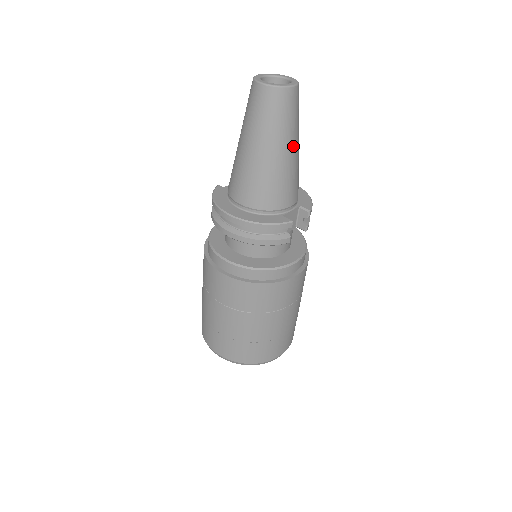
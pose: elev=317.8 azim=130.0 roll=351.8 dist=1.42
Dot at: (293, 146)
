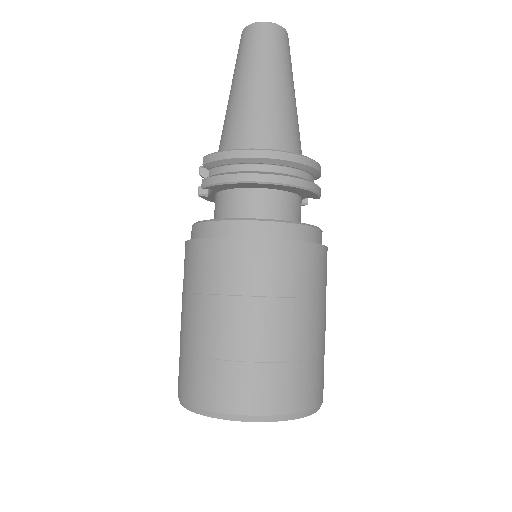
Dot at: occluded
